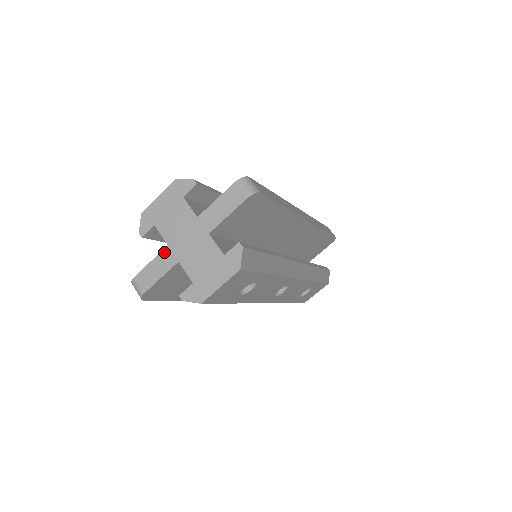
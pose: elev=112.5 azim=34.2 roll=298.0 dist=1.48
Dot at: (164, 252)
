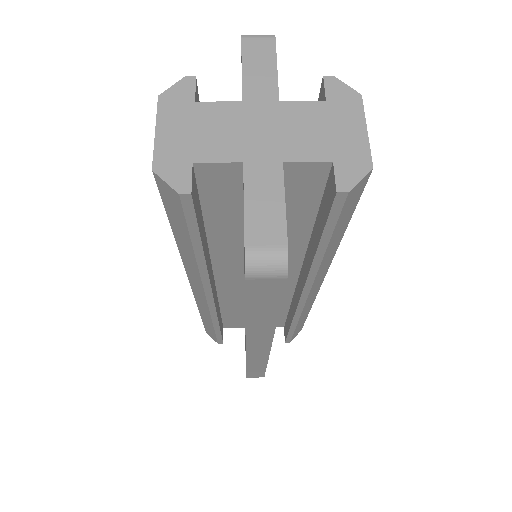
Dot at: (249, 174)
